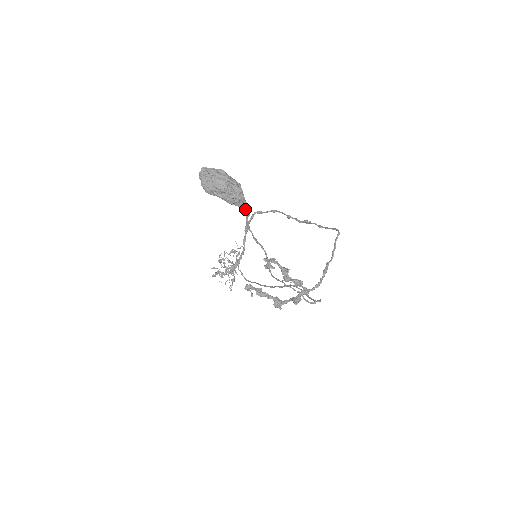
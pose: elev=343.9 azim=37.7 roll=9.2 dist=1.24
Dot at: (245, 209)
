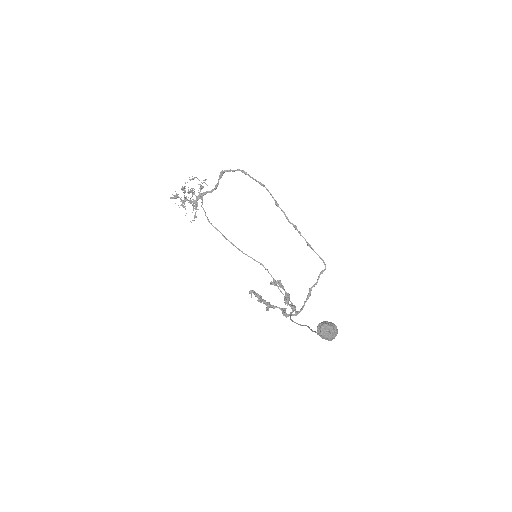
Dot at: occluded
